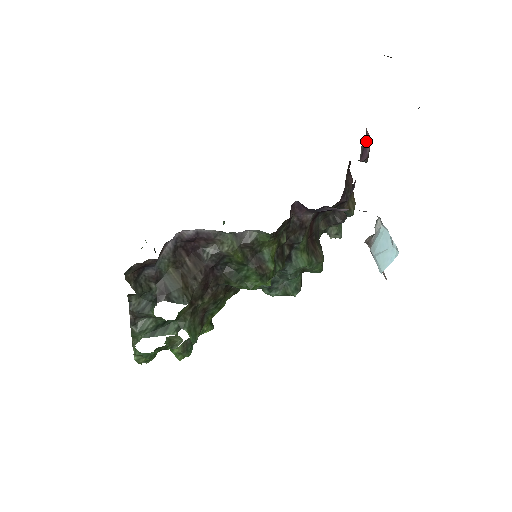
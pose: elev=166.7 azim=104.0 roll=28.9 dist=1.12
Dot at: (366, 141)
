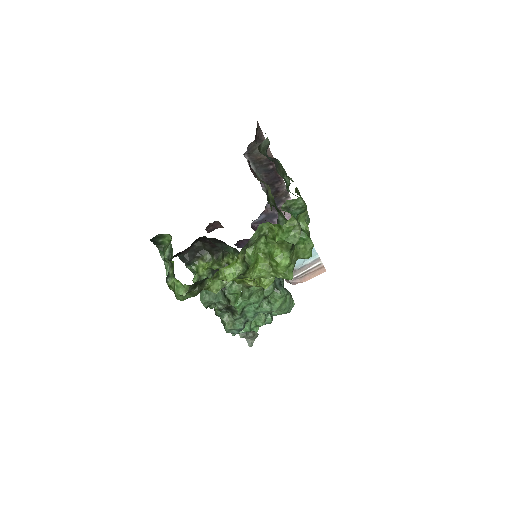
Dot at: occluded
